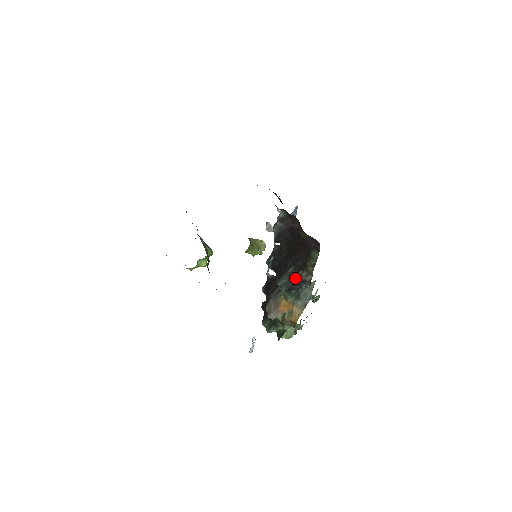
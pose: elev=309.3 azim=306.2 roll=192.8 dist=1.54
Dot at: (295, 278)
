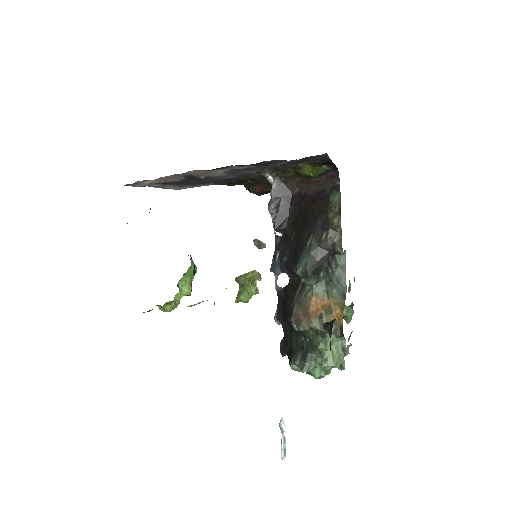
Dot at: (319, 250)
